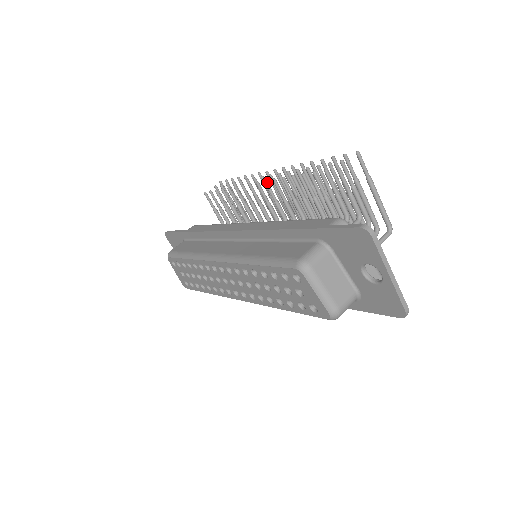
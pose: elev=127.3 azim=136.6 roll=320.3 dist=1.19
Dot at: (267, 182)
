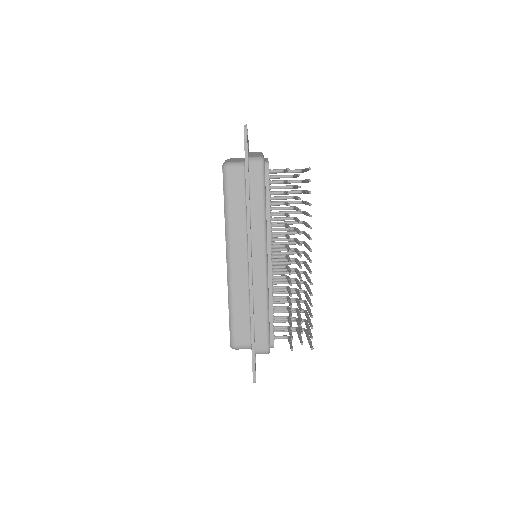
Dot at: occluded
